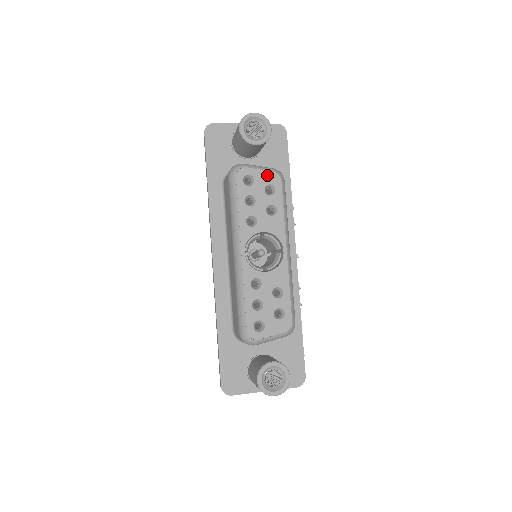
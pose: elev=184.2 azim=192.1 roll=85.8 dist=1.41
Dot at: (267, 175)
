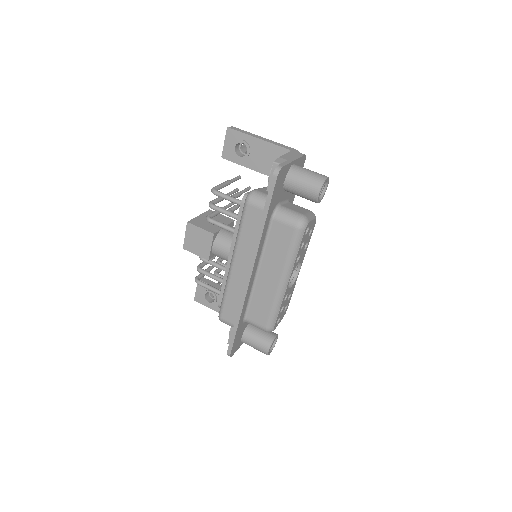
Dot at: (313, 222)
